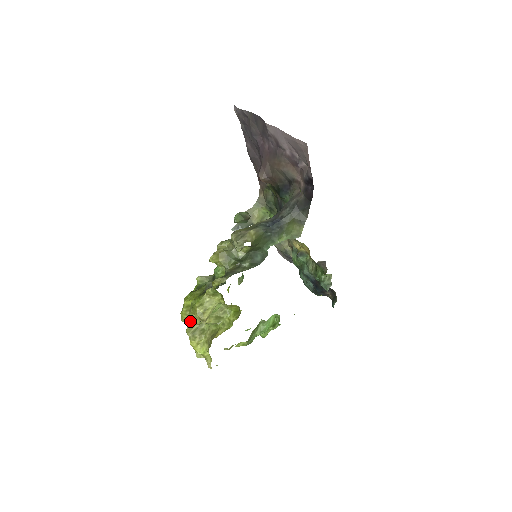
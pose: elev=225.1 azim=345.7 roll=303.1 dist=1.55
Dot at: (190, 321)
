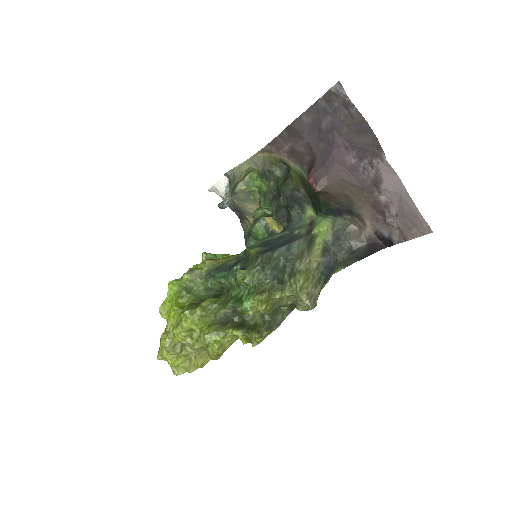
Dot at: occluded
